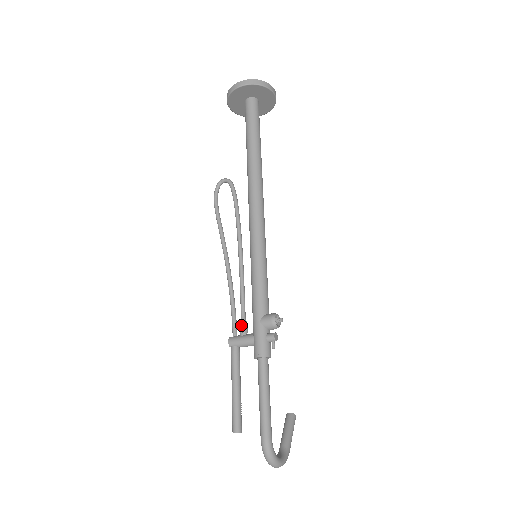
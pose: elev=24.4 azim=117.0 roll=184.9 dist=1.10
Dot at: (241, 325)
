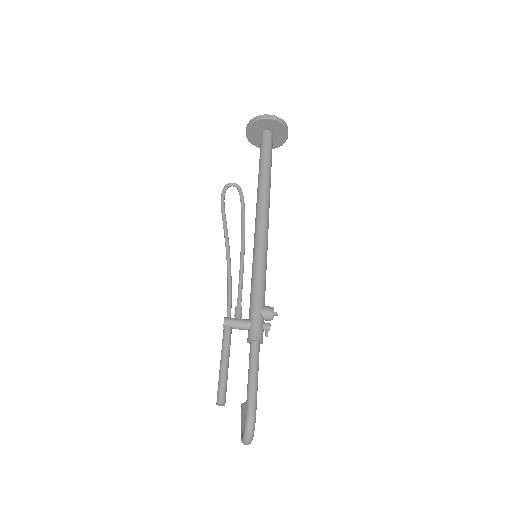
Dot at: (239, 309)
